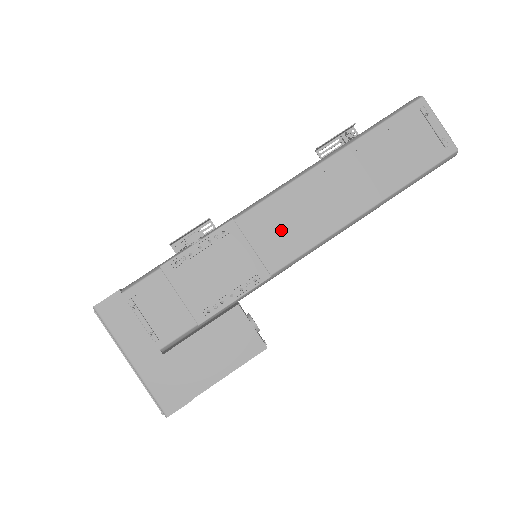
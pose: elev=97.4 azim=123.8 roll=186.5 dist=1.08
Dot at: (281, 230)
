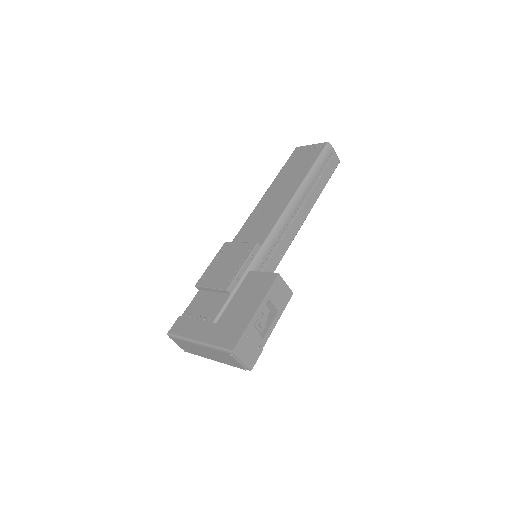
Dot at: (256, 230)
